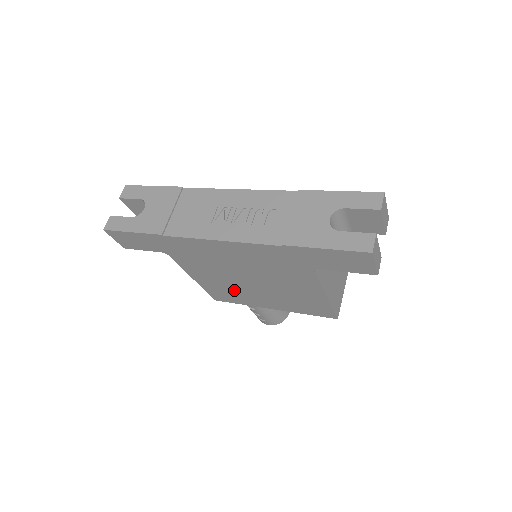
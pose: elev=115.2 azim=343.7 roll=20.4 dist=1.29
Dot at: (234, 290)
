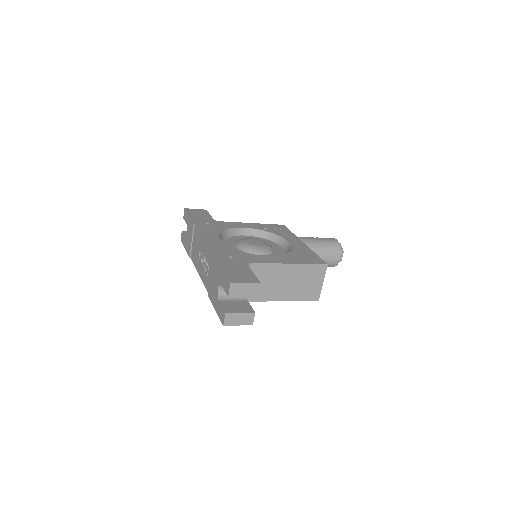
Dot at: occluded
